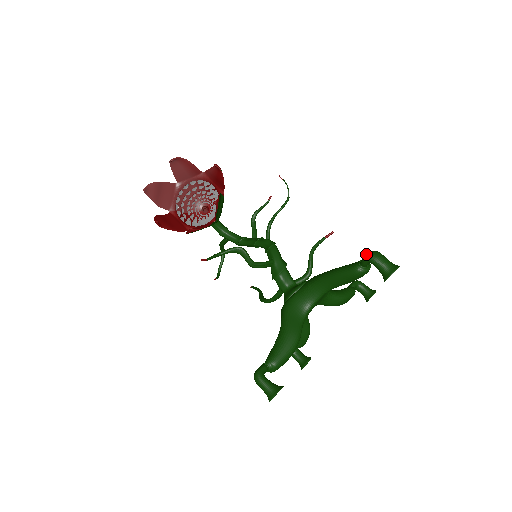
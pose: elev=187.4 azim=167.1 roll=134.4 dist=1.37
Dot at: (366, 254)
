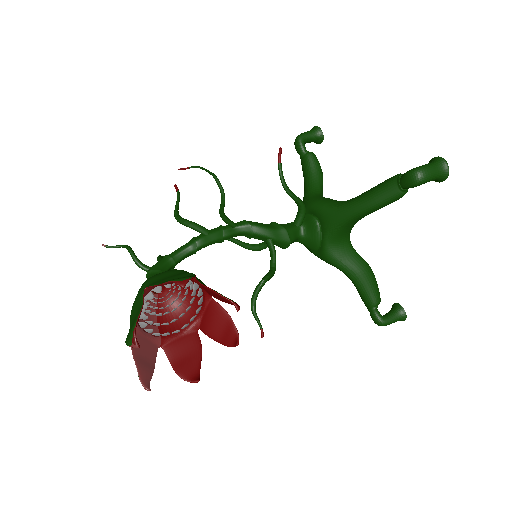
Dot at: (411, 182)
